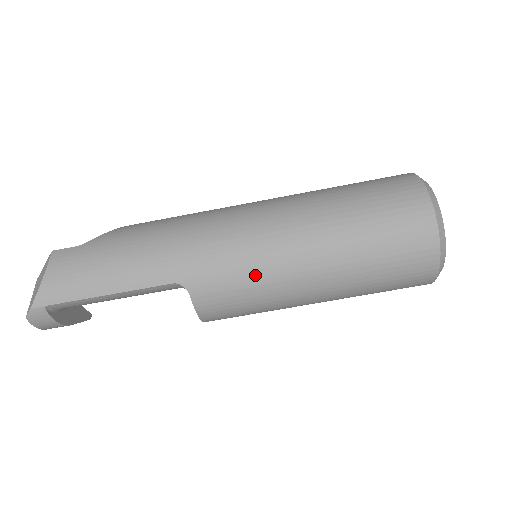
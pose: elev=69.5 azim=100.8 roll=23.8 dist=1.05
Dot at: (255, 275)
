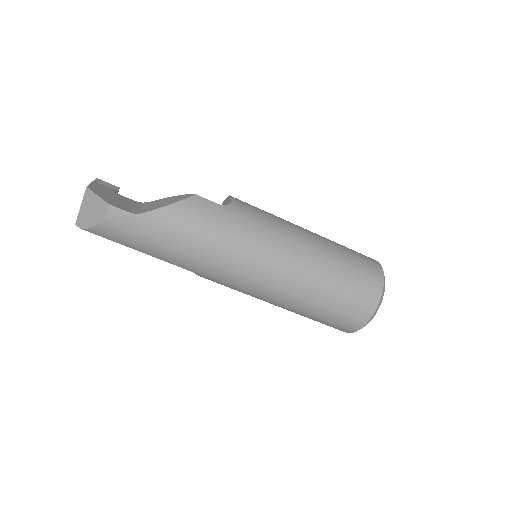
Dot at: (242, 292)
